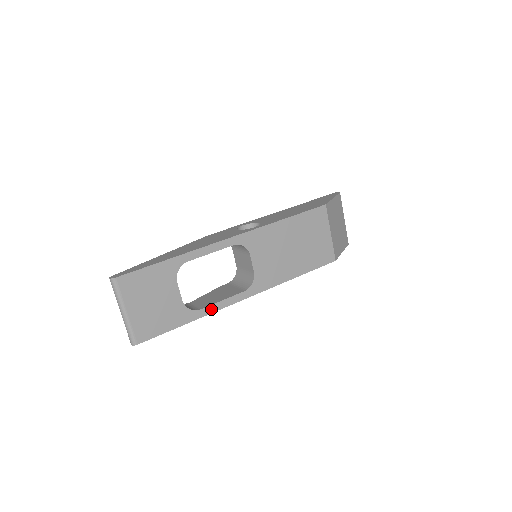
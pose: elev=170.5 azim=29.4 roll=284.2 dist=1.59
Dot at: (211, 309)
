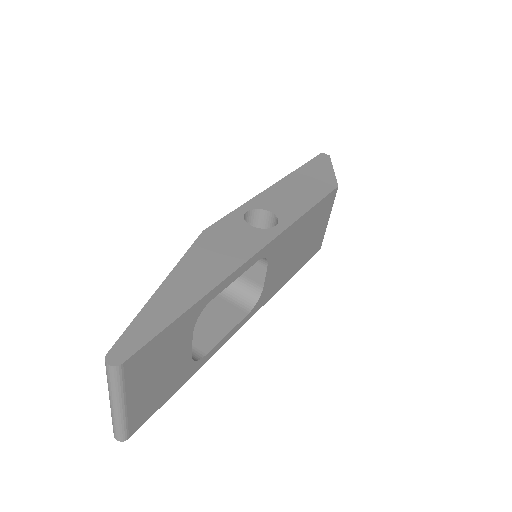
Dot at: (215, 350)
